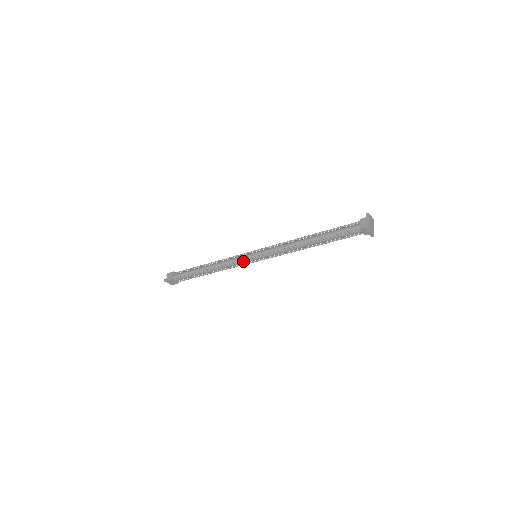
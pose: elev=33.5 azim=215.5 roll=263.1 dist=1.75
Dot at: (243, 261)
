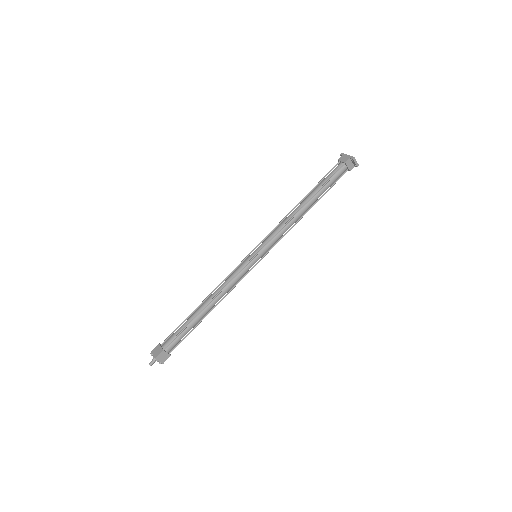
Dot at: (245, 268)
